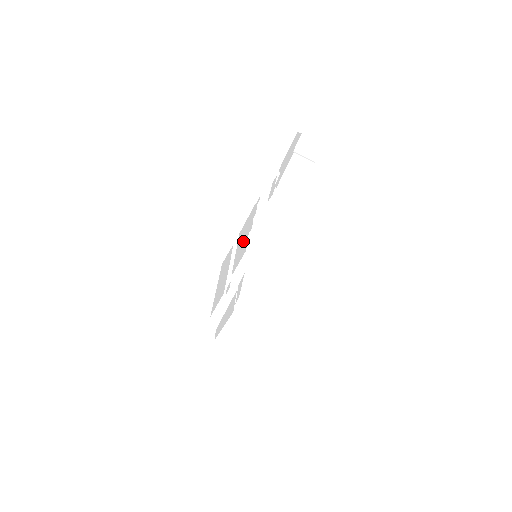
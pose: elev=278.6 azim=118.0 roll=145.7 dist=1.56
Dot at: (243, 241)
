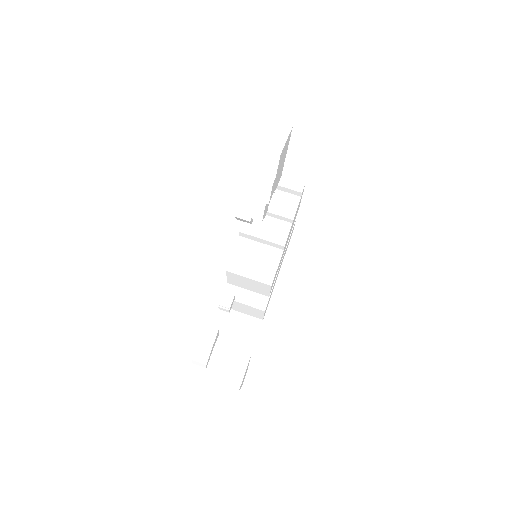
Dot at: occluded
